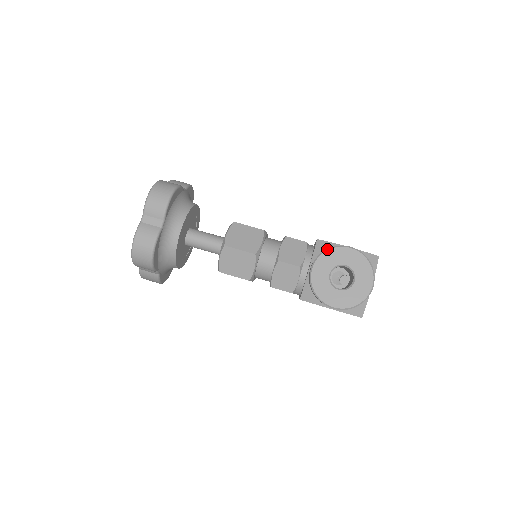
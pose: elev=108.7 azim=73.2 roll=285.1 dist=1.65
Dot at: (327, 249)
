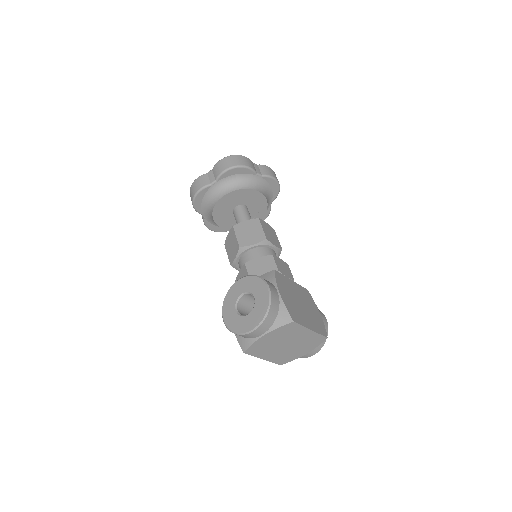
Dot at: occluded
